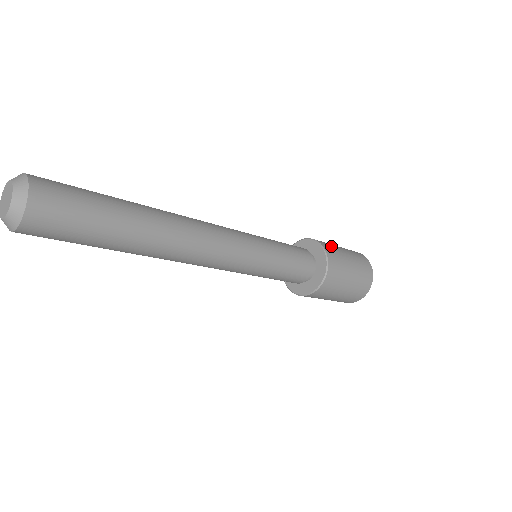
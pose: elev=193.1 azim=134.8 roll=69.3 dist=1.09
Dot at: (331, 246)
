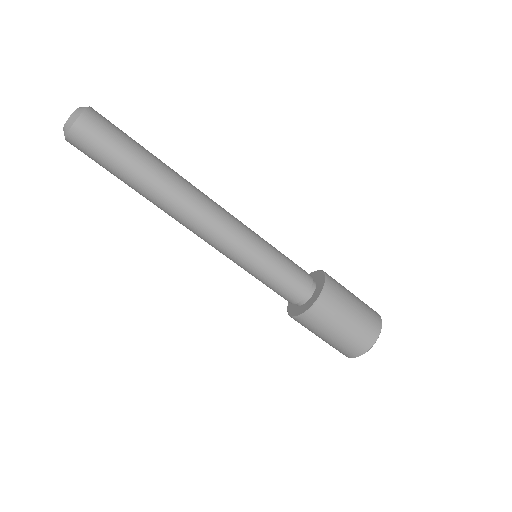
Dot at: (338, 283)
